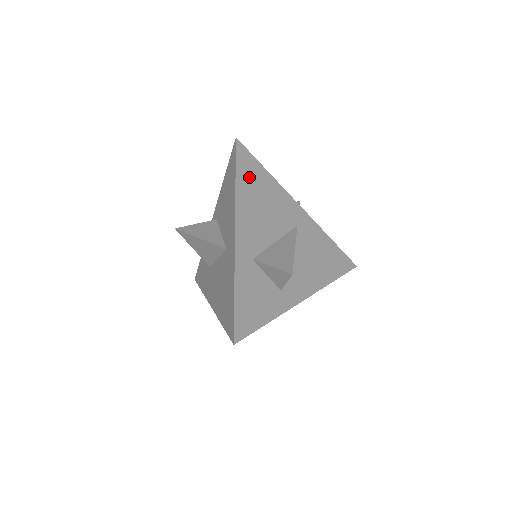
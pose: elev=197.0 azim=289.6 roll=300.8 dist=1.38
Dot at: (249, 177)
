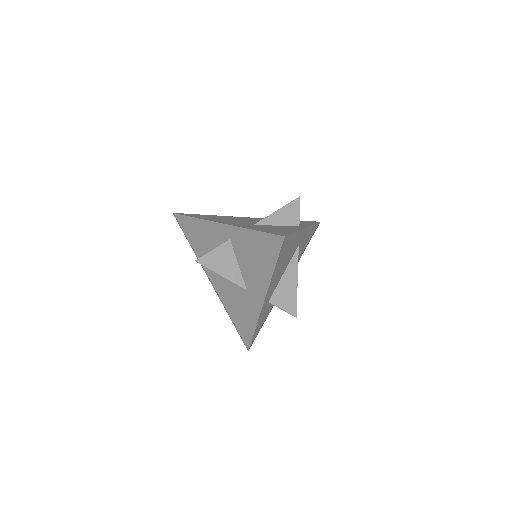
Dot at: (283, 255)
